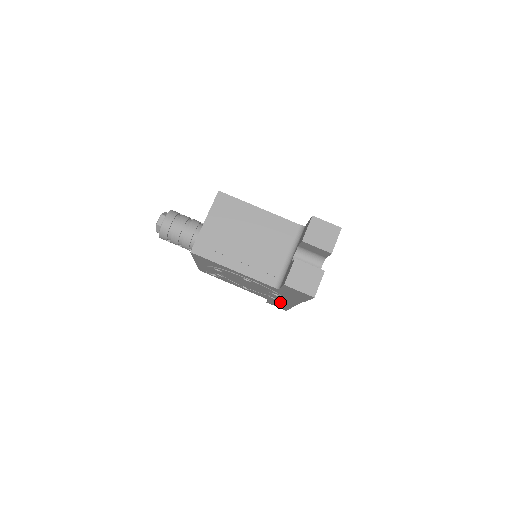
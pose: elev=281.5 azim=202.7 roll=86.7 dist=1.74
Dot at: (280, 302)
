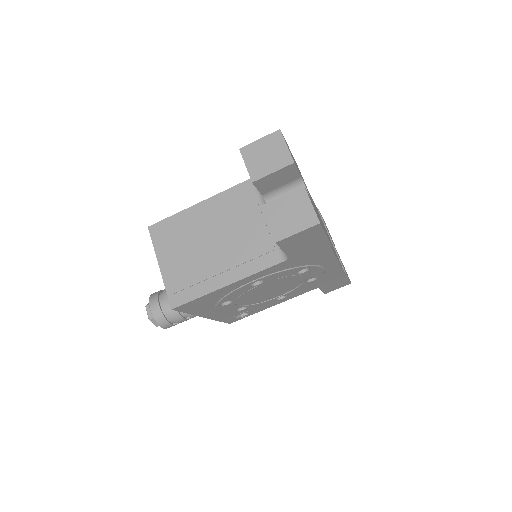
Dot at: (327, 278)
